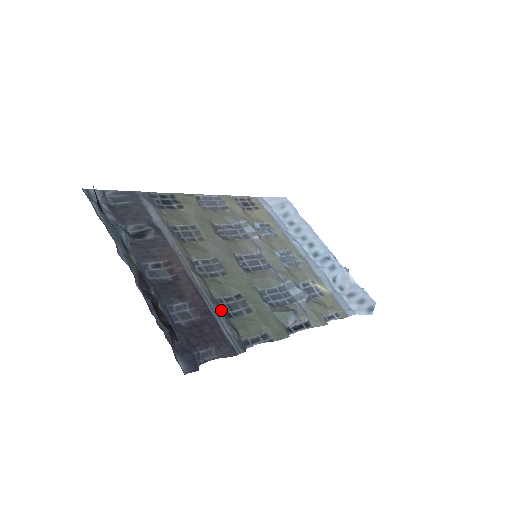
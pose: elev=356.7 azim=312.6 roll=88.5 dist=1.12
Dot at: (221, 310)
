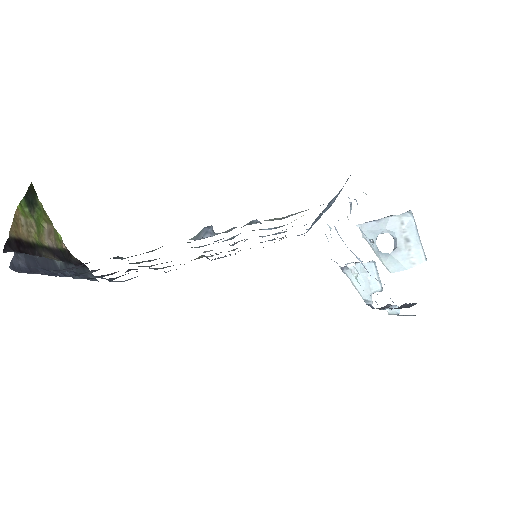
Dot at: occluded
